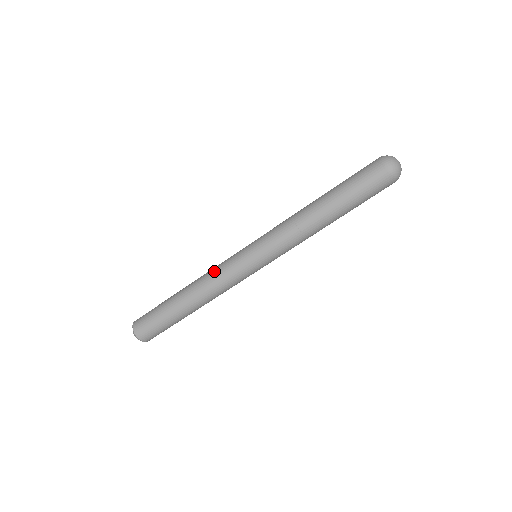
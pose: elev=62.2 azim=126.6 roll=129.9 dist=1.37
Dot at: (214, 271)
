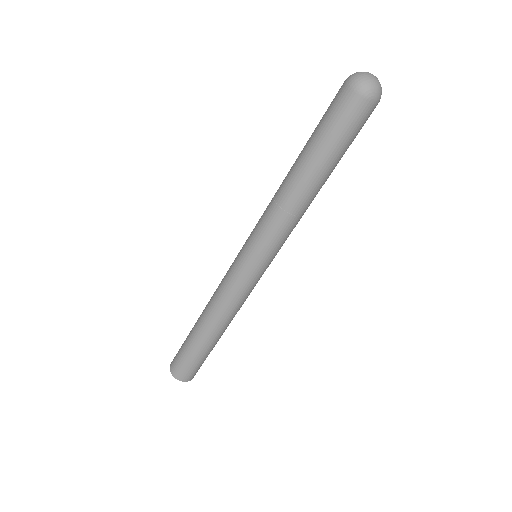
Dot at: (218, 286)
